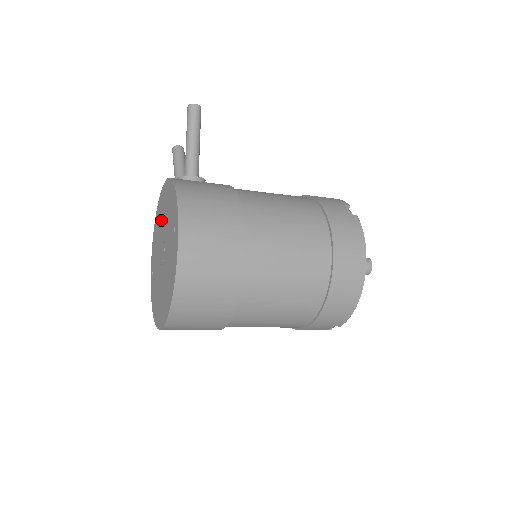
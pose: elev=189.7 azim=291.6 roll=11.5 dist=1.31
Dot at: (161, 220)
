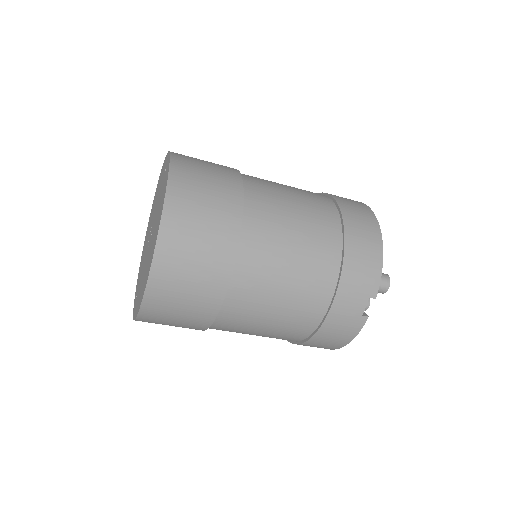
Dot at: (149, 228)
